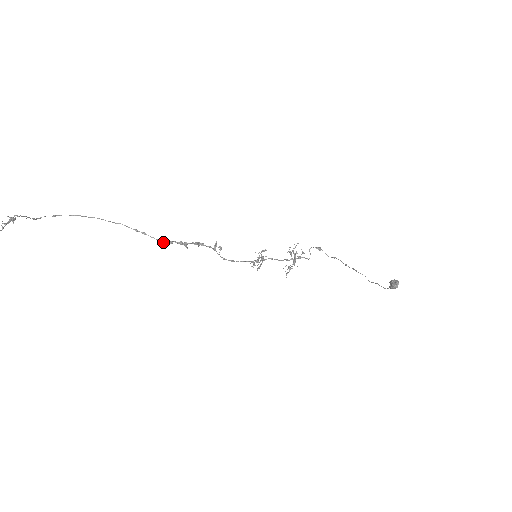
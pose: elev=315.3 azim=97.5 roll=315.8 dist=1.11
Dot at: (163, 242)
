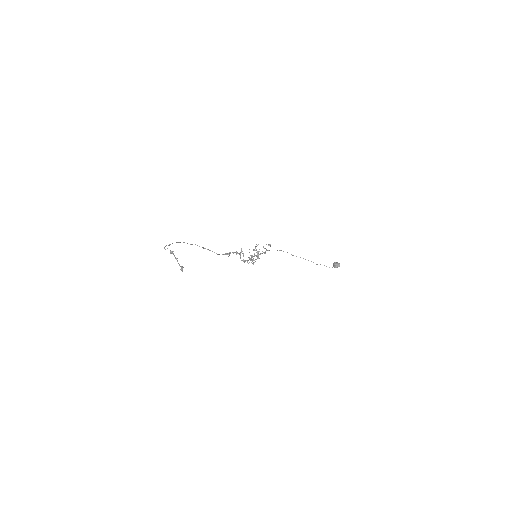
Dot at: (219, 254)
